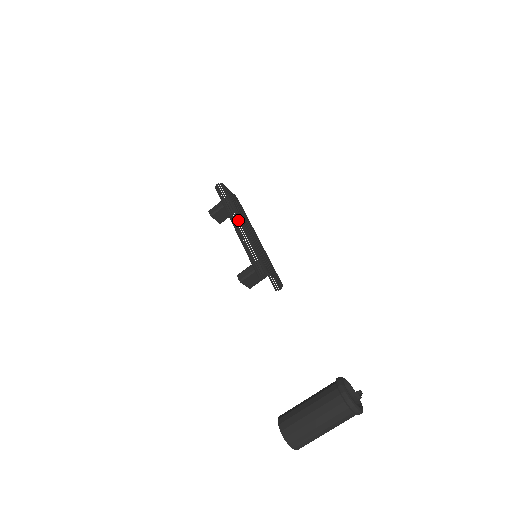
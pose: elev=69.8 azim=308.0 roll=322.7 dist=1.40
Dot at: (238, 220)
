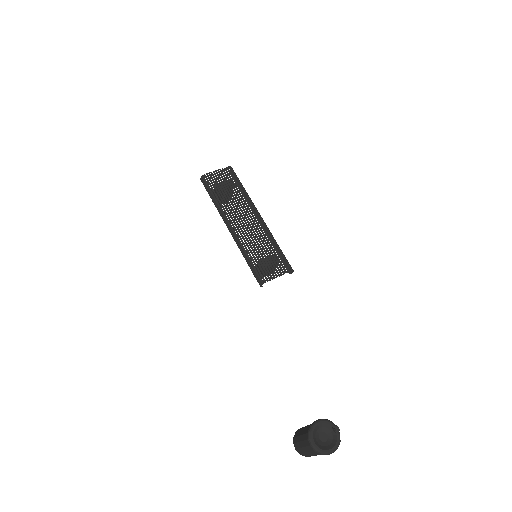
Dot at: (228, 223)
